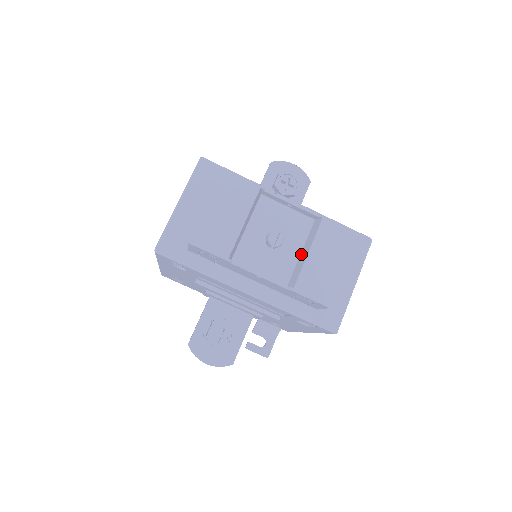
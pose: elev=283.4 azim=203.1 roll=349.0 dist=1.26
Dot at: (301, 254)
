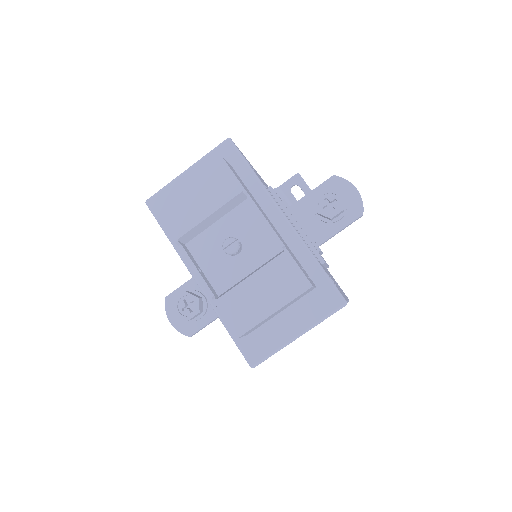
Dot at: (249, 274)
